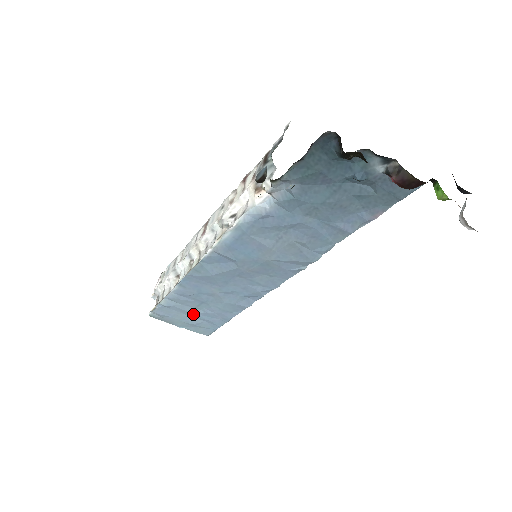
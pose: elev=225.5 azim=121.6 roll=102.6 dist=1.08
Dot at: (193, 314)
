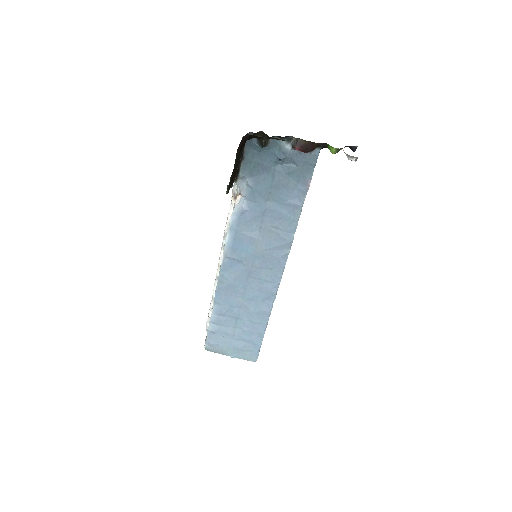
Dot at: (235, 336)
